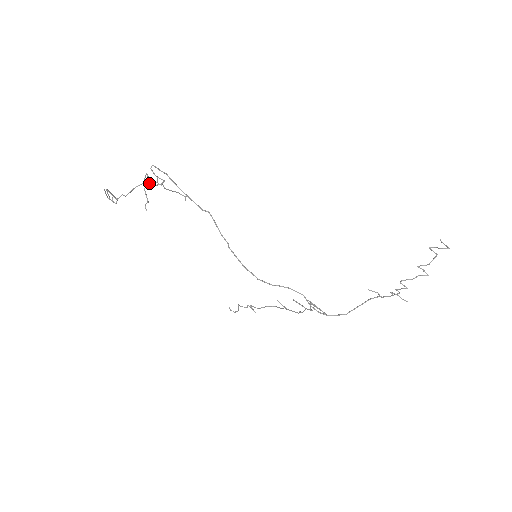
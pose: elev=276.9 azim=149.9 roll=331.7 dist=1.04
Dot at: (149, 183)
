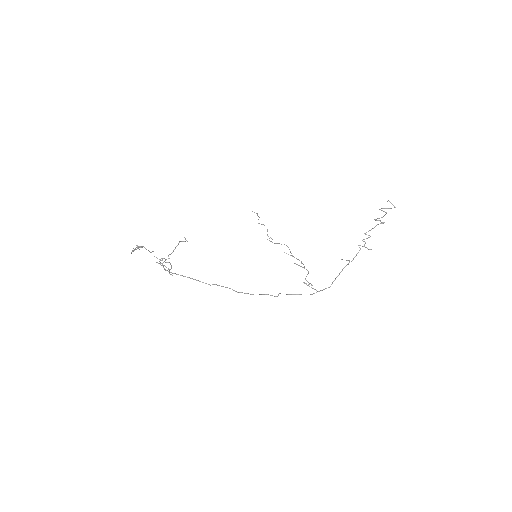
Dot at: occluded
